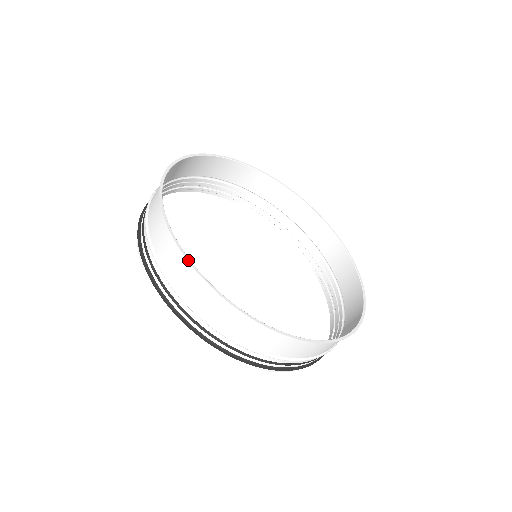
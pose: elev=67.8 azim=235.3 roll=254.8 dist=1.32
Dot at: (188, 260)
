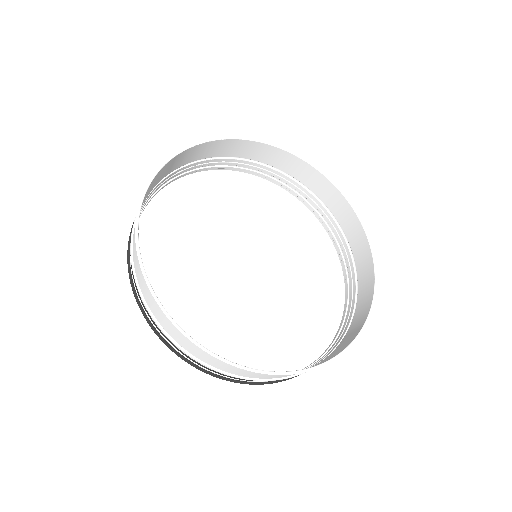
Dot at: (160, 167)
